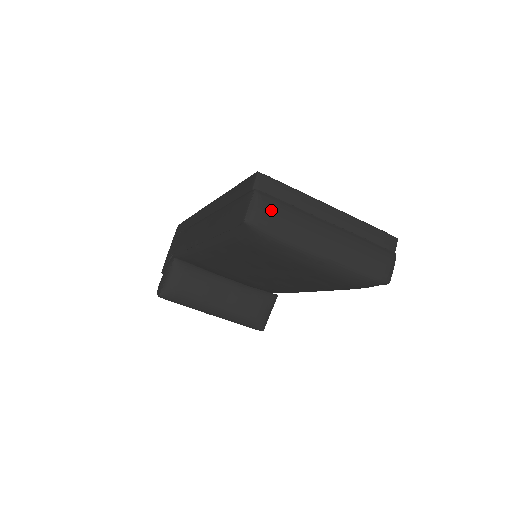
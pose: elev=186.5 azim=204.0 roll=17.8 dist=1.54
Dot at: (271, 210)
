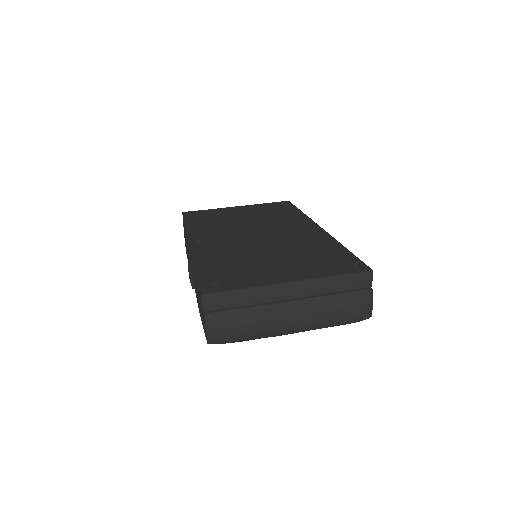
Dot at: (227, 326)
